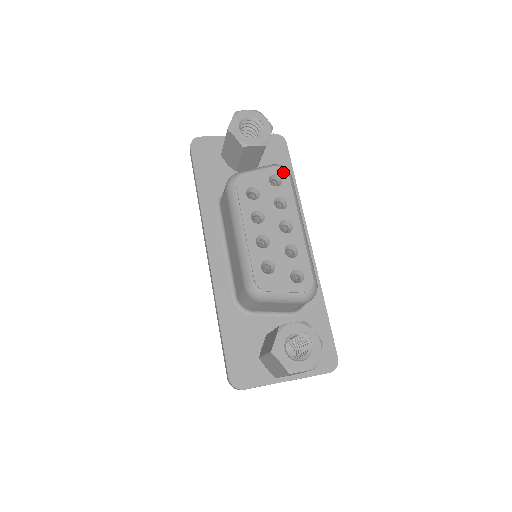
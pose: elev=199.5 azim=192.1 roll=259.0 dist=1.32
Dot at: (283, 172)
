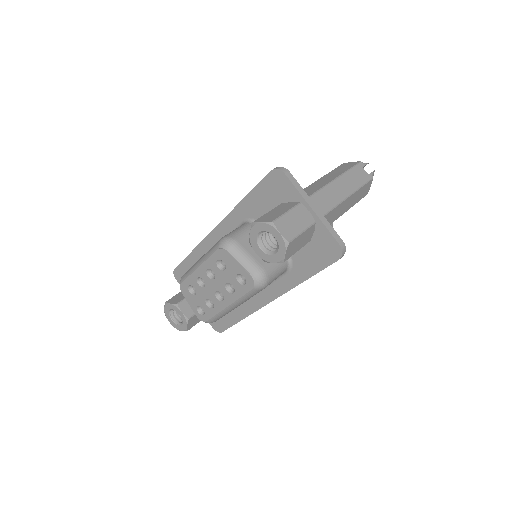
Dot at: (251, 284)
